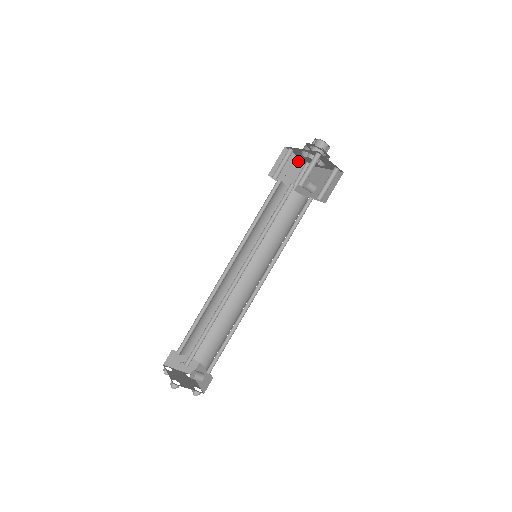
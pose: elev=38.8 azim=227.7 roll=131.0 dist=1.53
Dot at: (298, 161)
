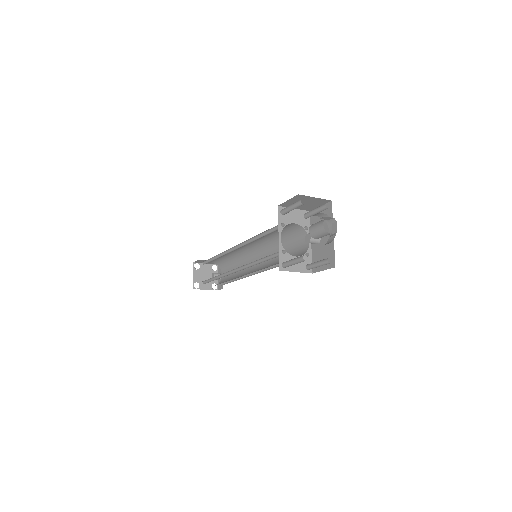
Dot at: (317, 199)
